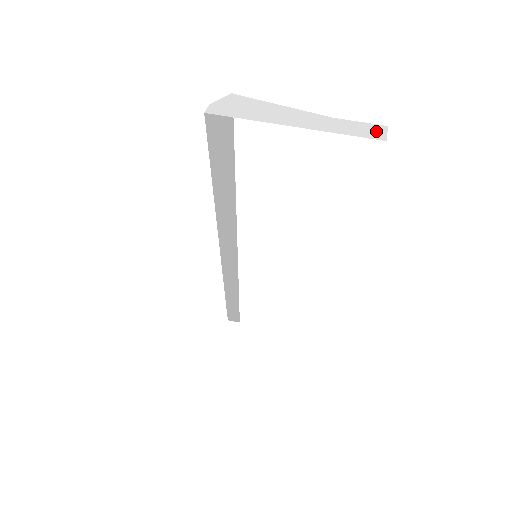
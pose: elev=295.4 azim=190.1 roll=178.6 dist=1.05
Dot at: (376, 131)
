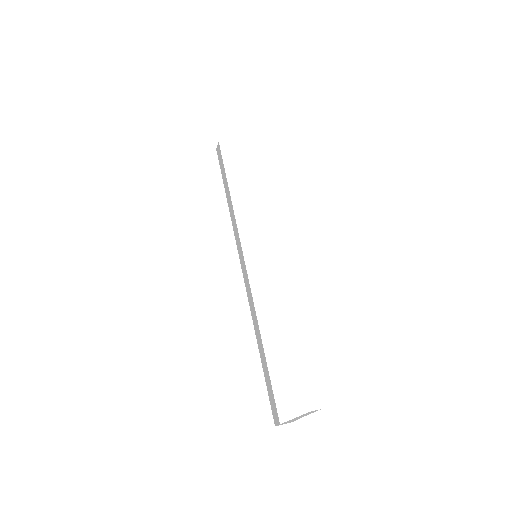
Dot at: occluded
